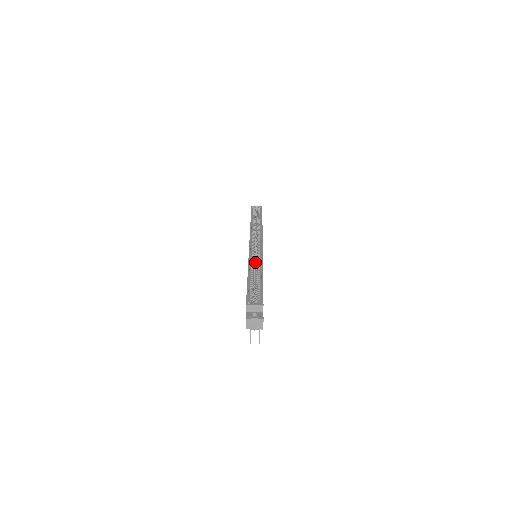
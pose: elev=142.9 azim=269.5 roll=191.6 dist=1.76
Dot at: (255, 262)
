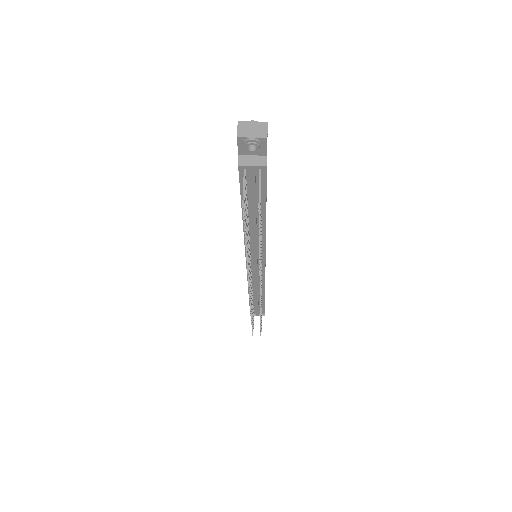
Dot at: occluded
